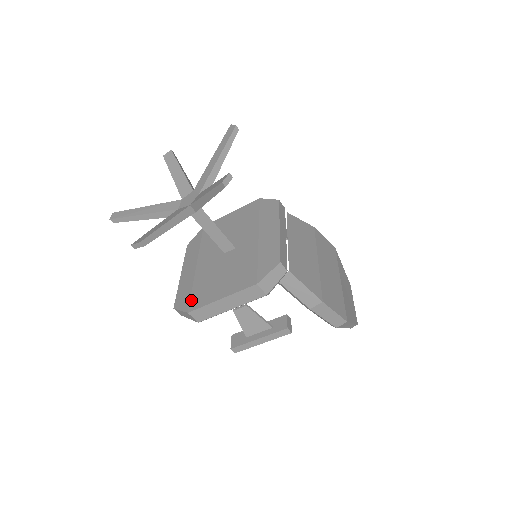
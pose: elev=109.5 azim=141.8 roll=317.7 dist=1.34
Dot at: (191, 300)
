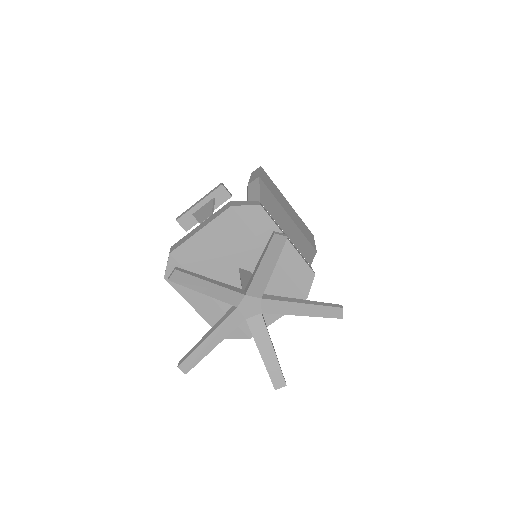
Dot at: (243, 329)
